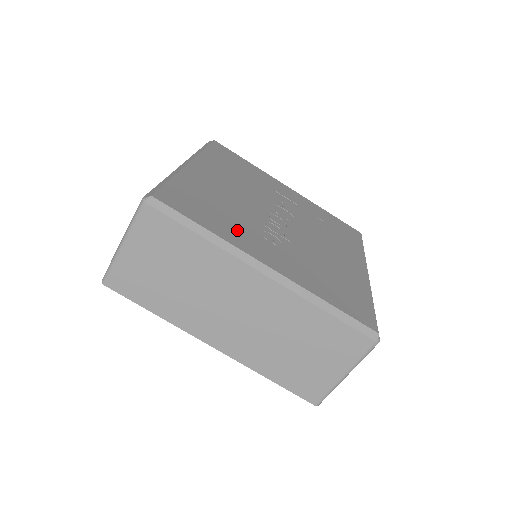
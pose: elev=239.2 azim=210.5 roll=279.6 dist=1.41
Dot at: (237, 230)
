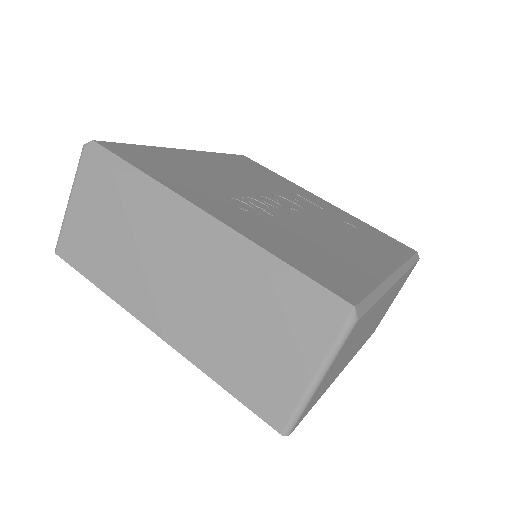
Dot at: (191, 186)
